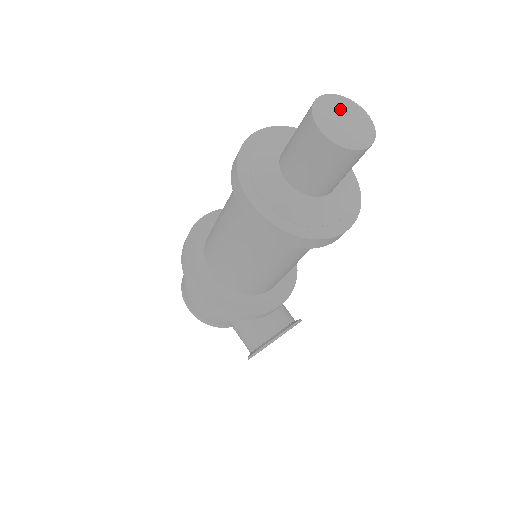
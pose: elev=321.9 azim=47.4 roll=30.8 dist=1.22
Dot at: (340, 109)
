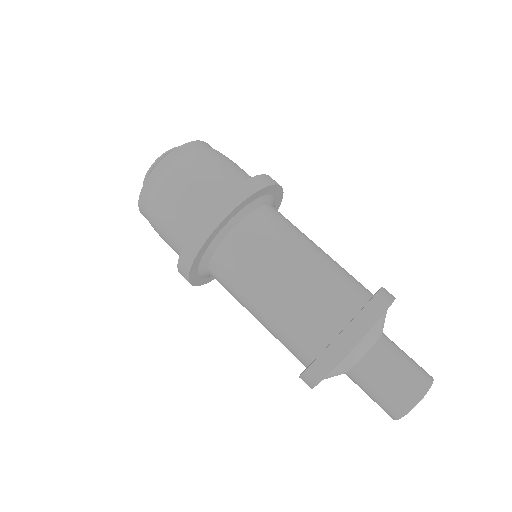
Dot at: occluded
